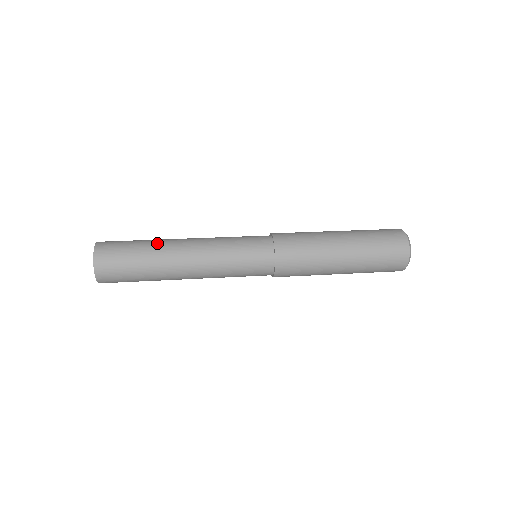
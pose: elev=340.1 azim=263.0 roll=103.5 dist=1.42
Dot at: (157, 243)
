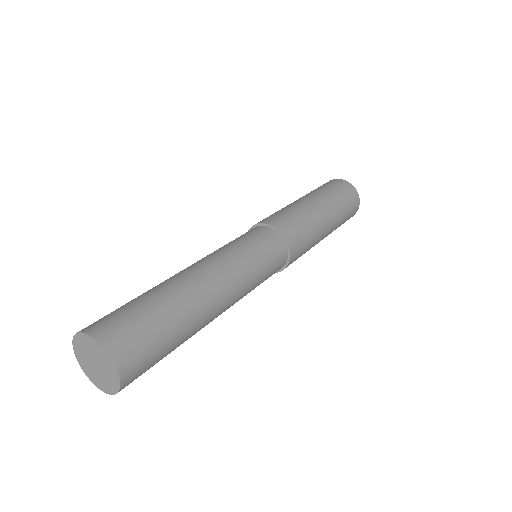
Dot at: (190, 311)
